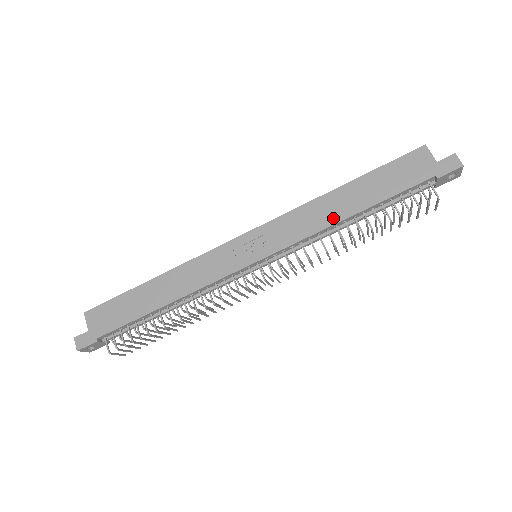
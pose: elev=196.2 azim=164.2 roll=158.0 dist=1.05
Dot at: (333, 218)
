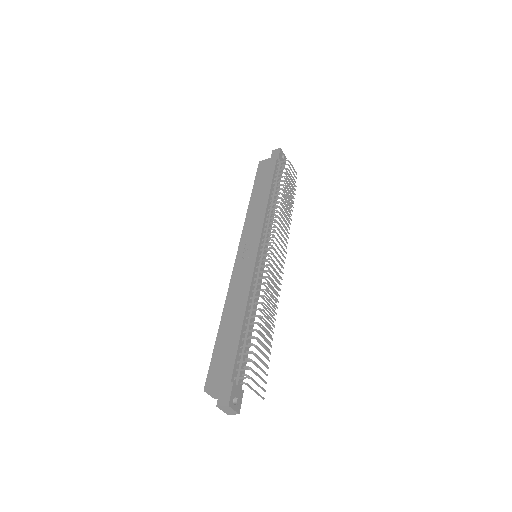
Dot at: (264, 204)
